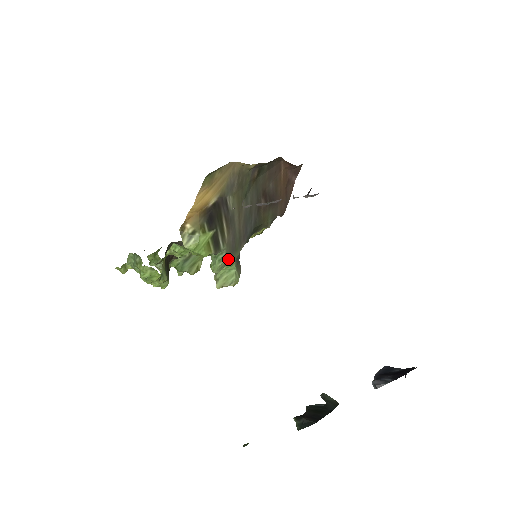
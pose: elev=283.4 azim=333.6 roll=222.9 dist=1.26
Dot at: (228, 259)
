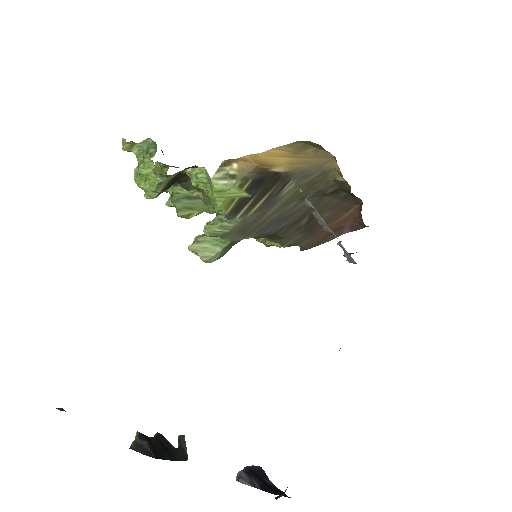
Dot at: (229, 233)
